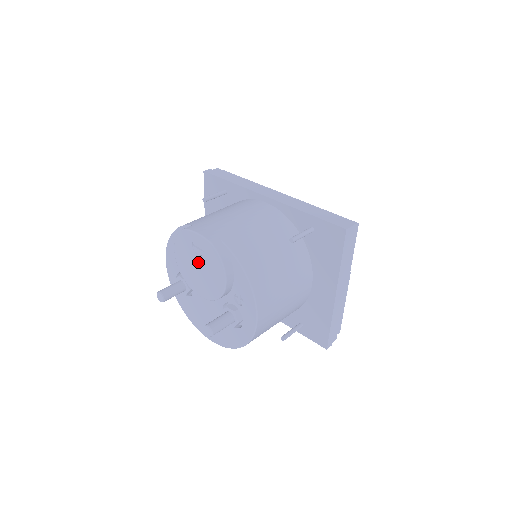
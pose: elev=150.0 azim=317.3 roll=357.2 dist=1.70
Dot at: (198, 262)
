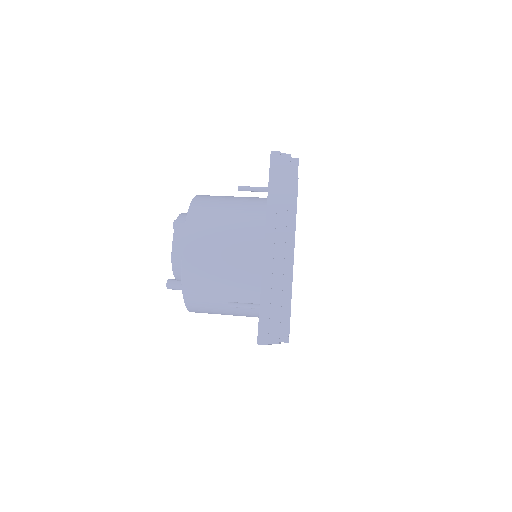
Dot at: occluded
